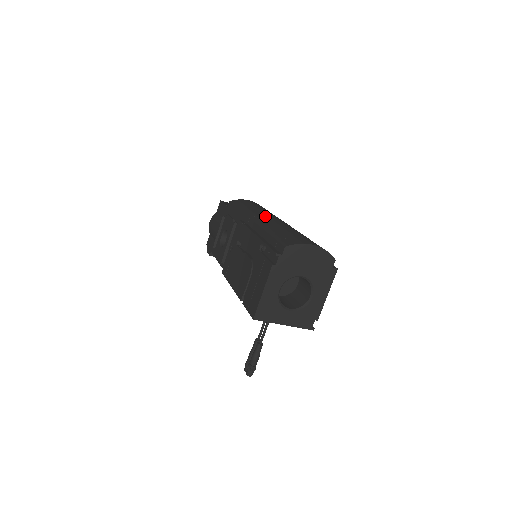
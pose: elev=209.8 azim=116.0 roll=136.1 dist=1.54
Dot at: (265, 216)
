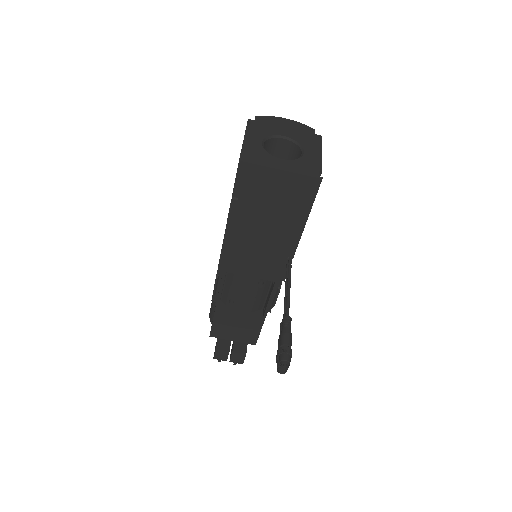
Dot at: occluded
